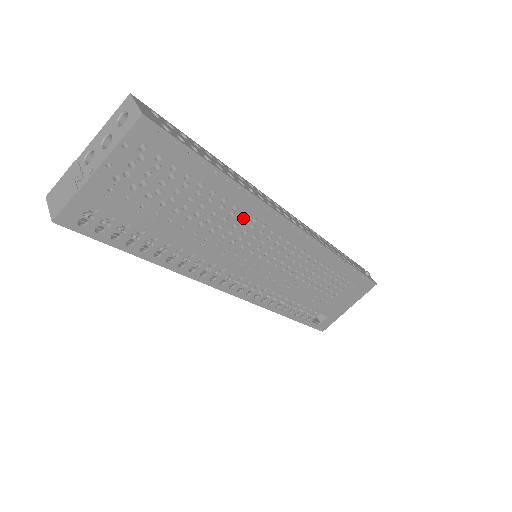
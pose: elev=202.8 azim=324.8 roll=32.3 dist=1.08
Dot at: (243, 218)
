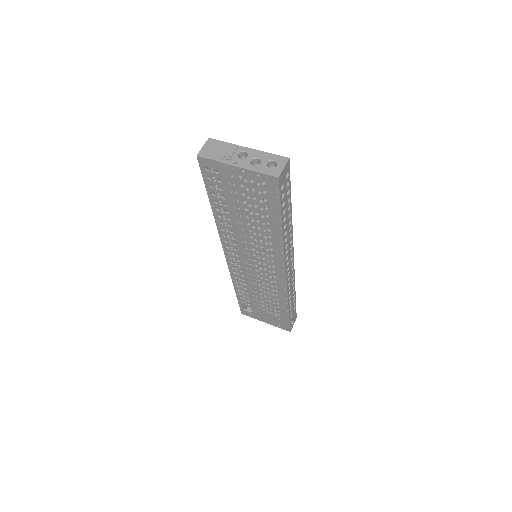
Dot at: (269, 243)
